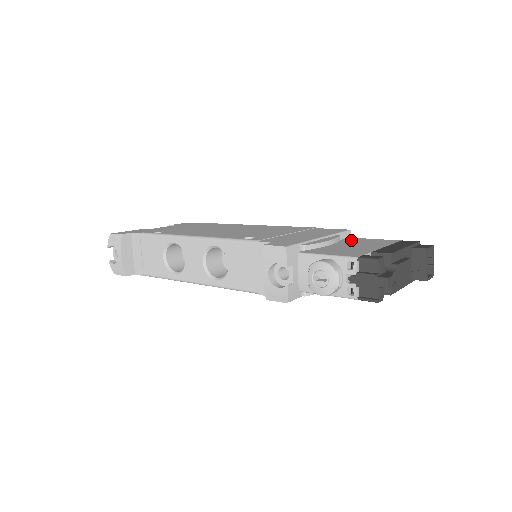
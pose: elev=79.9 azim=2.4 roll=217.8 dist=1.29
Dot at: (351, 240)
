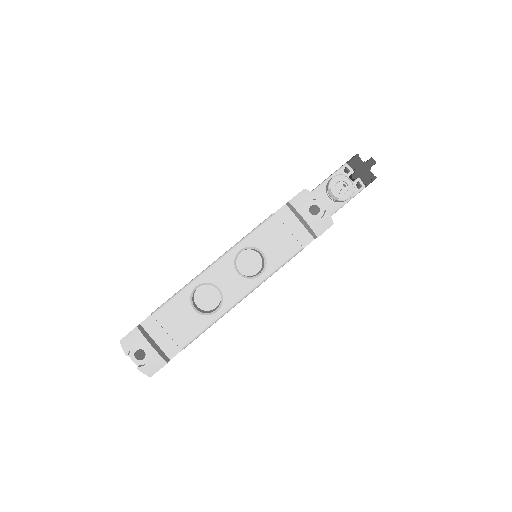
Dot at: occluded
